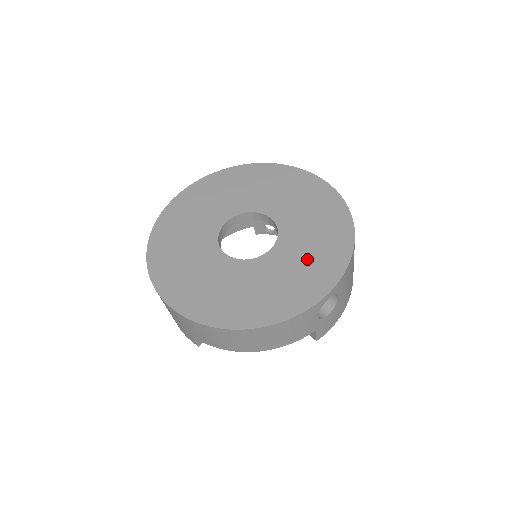
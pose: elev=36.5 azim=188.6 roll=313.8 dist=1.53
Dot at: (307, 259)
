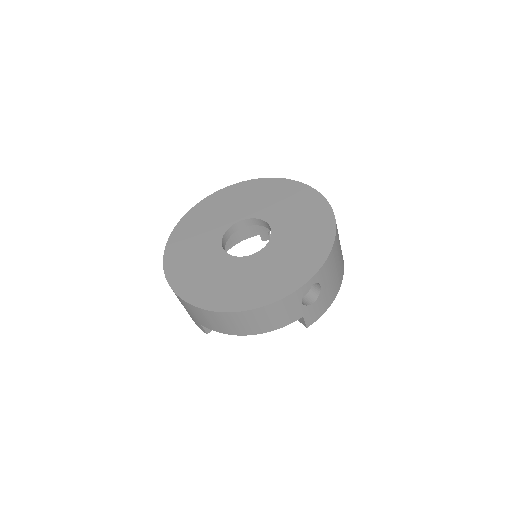
Dot at: (293, 254)
